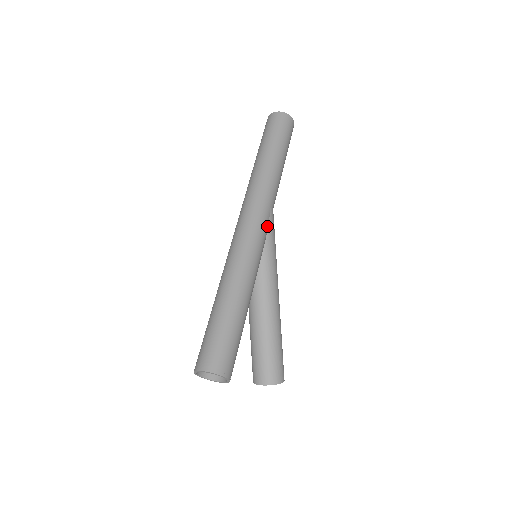
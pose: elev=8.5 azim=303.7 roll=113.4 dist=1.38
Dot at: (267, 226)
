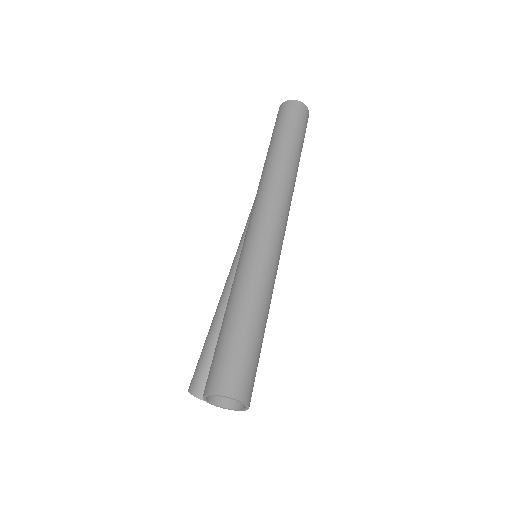
Dot at: occluded
